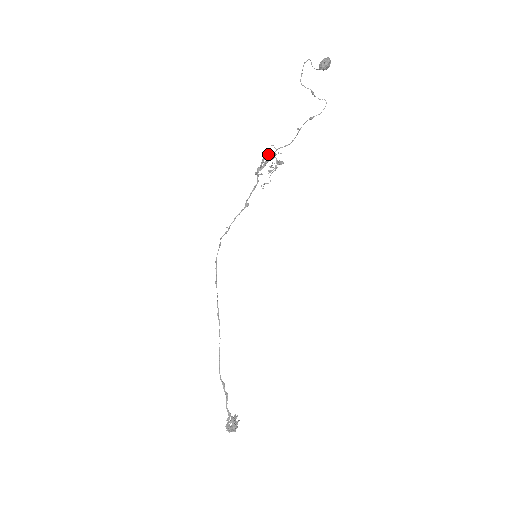
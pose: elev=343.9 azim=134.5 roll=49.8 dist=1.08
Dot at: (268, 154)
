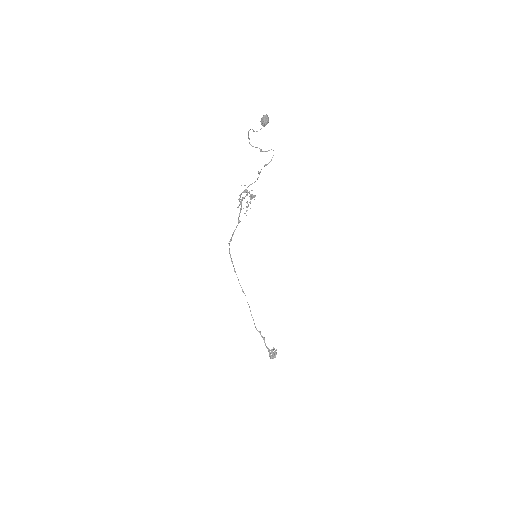
Dot at: (243, 191)
